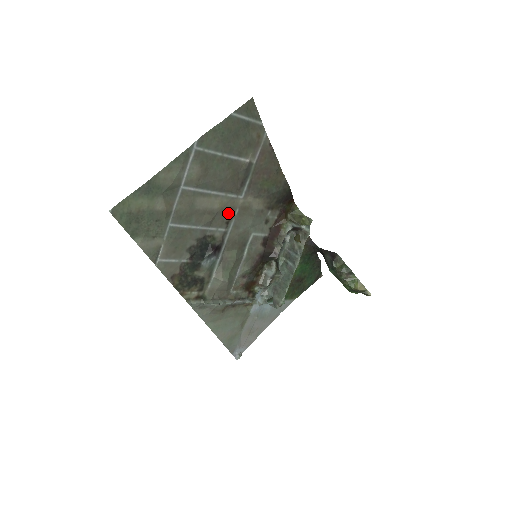
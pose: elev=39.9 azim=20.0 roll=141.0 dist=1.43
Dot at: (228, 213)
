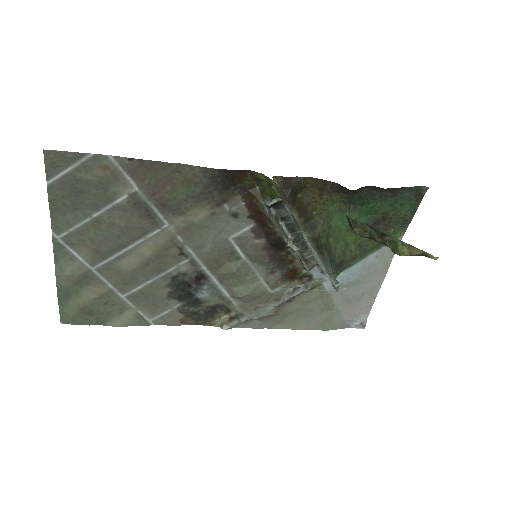
Dot at: (171, 247)
